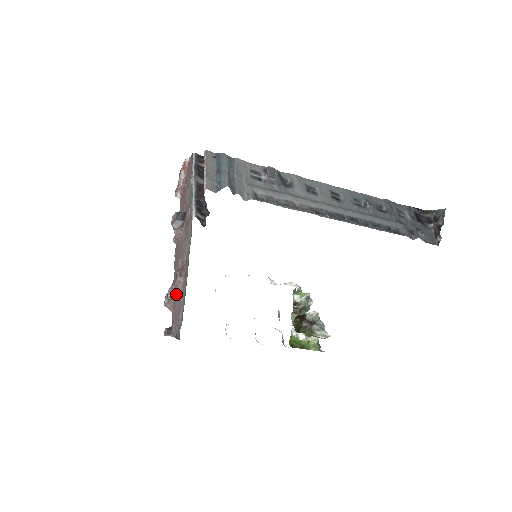
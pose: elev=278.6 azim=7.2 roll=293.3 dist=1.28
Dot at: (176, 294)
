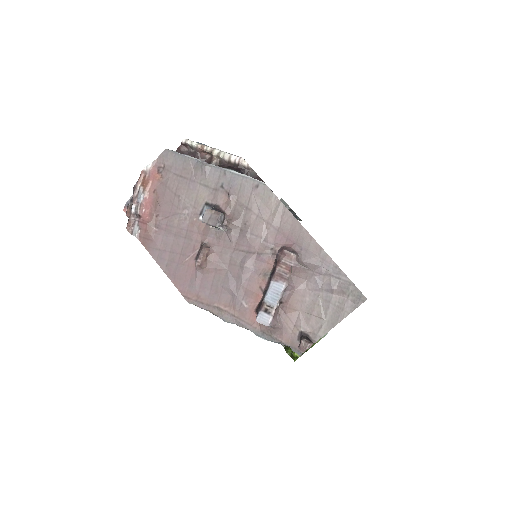
Dot at: (294, 282)
